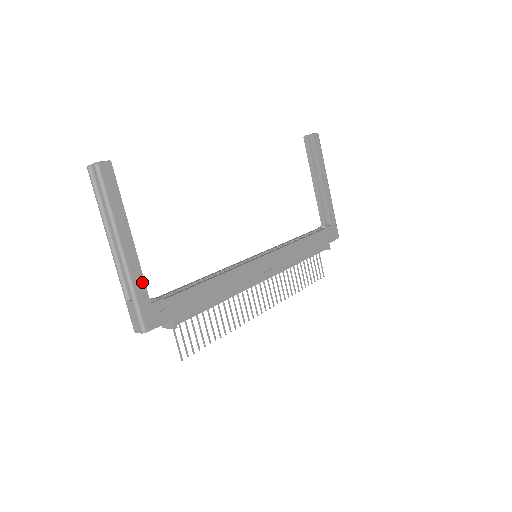
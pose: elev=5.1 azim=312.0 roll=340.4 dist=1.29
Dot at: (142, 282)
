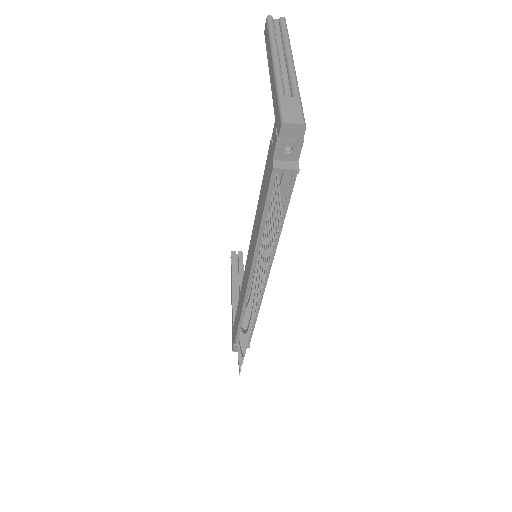
Dot at: occluded
